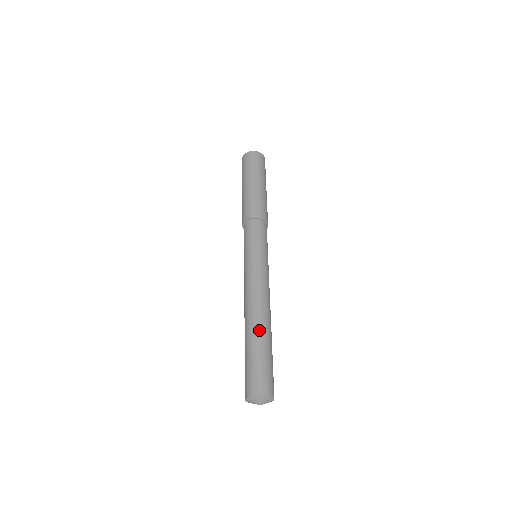
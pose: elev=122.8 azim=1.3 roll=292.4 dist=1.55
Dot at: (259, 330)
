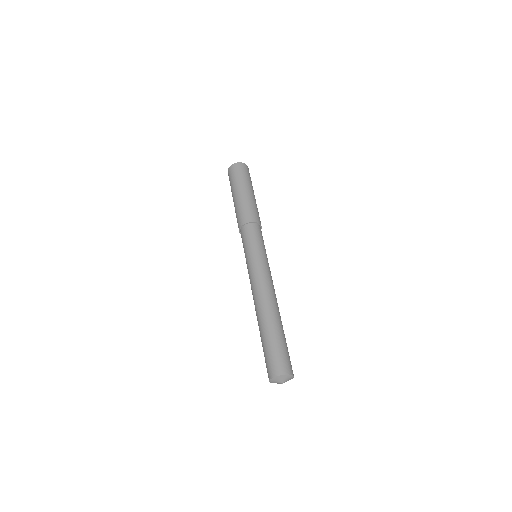
Dot at: (280, 320)
